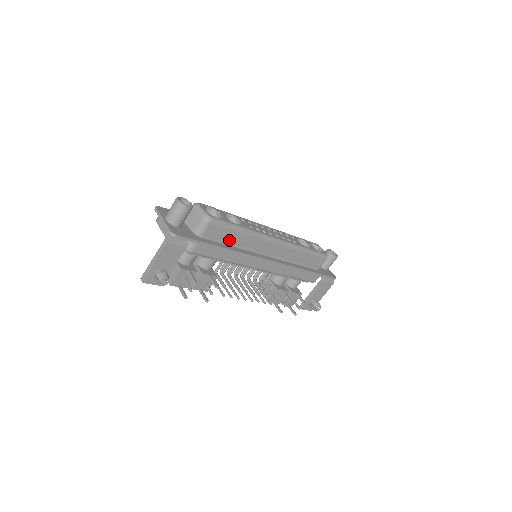
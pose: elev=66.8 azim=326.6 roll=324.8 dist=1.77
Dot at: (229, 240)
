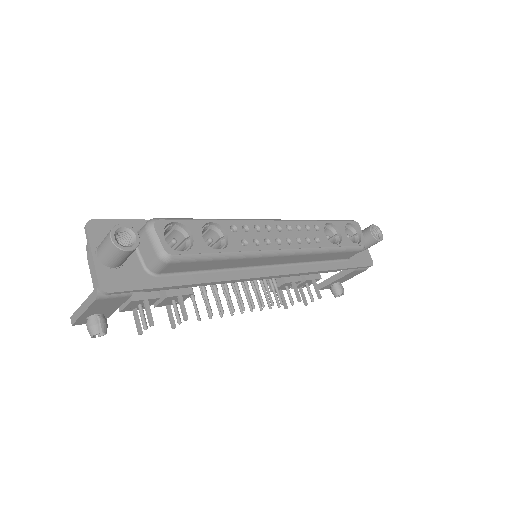
Dot at: (206, 267)
